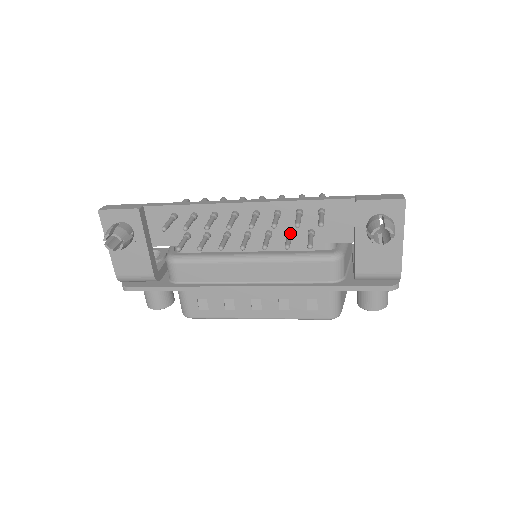
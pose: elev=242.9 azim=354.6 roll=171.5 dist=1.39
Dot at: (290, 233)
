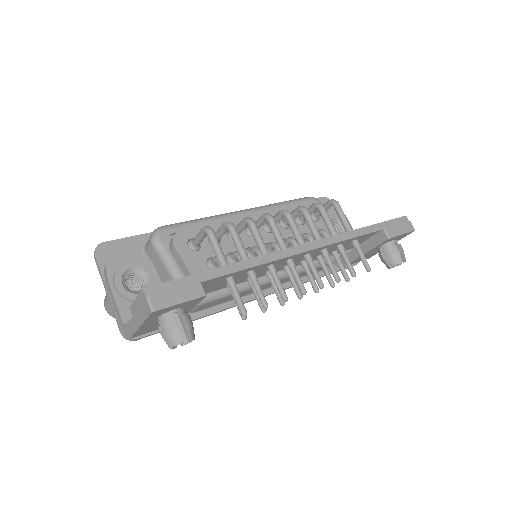
Dot at: (324, 261)
